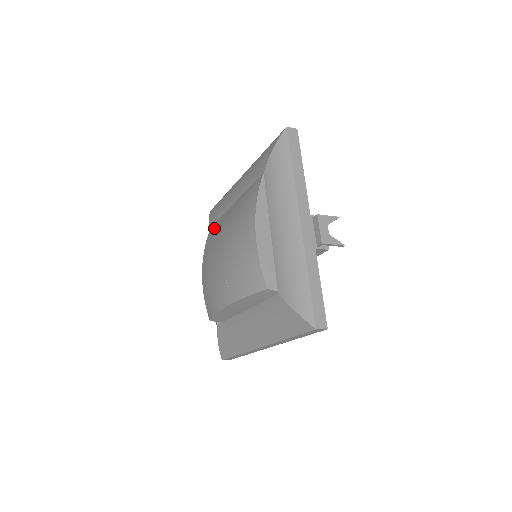
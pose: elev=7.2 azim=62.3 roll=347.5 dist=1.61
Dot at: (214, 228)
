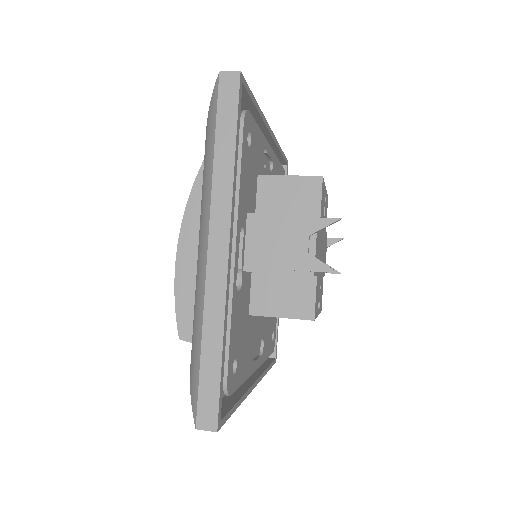
Dot at: occluded
